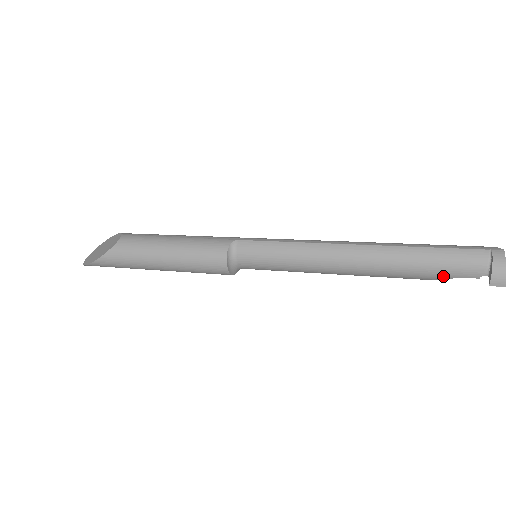
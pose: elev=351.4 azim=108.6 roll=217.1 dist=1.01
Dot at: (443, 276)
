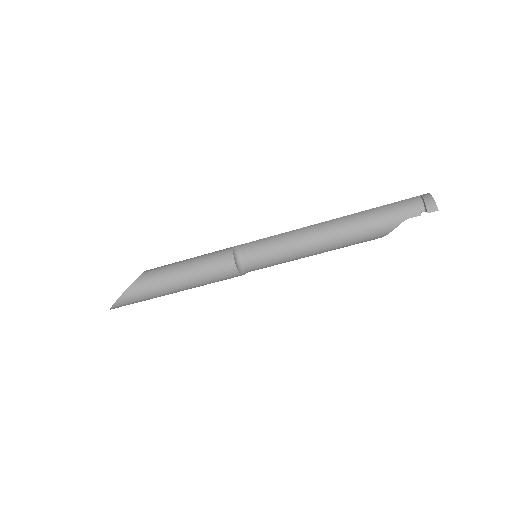
Dot at: (395, 222)
